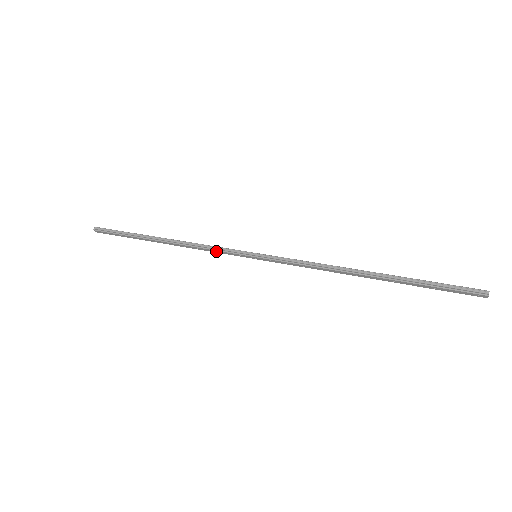
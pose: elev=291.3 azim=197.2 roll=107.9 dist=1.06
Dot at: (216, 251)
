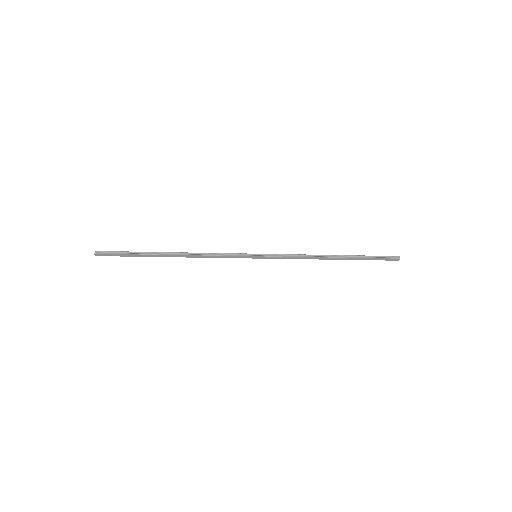
Dot at: (223, 256)
